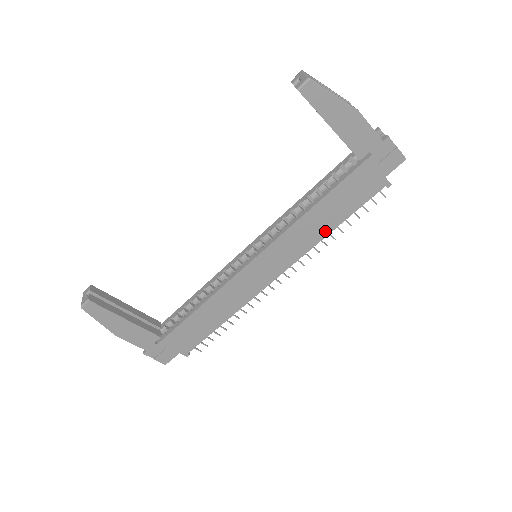
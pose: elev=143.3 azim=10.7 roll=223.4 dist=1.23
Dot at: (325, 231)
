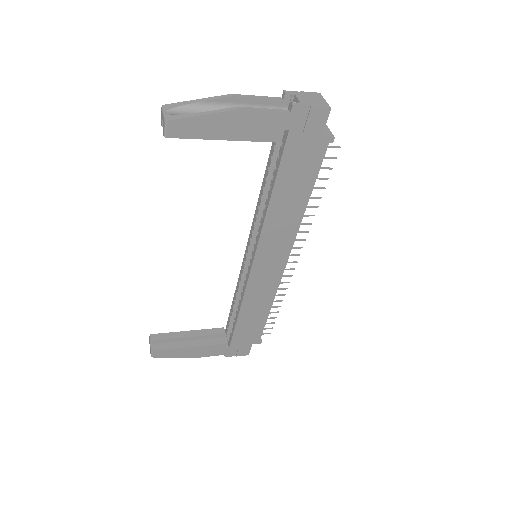
Dot at: (299, 211)
